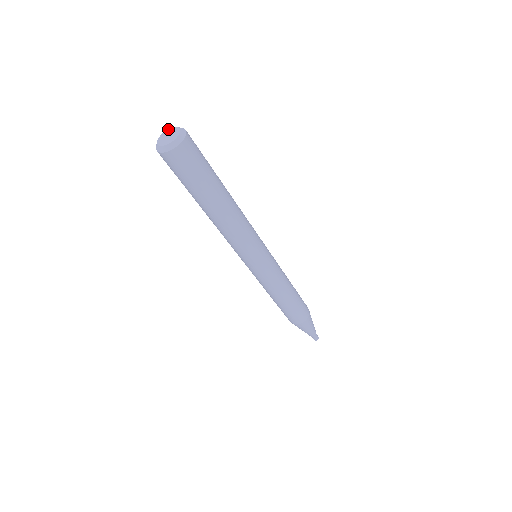
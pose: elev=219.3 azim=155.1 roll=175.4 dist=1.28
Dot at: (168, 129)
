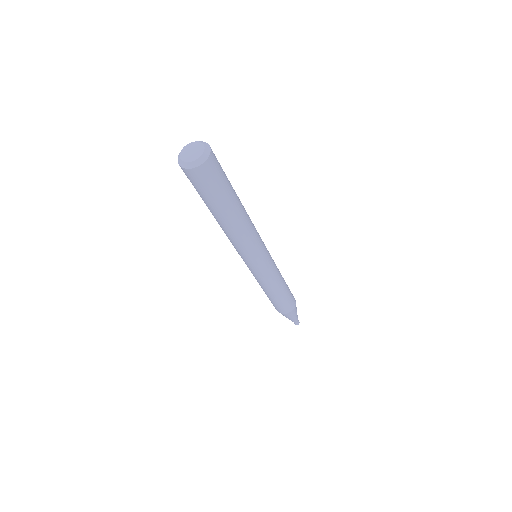
Dot at: (184, 147)
